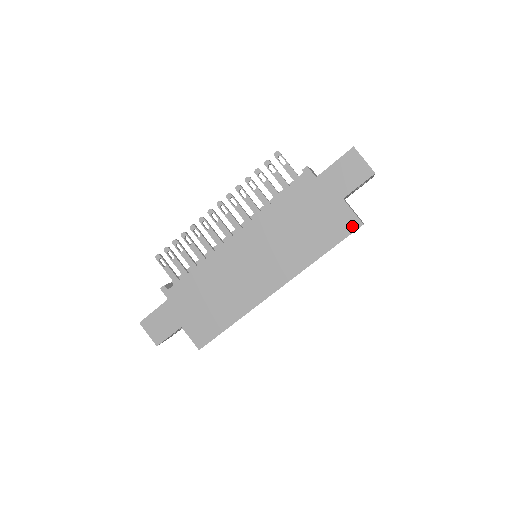
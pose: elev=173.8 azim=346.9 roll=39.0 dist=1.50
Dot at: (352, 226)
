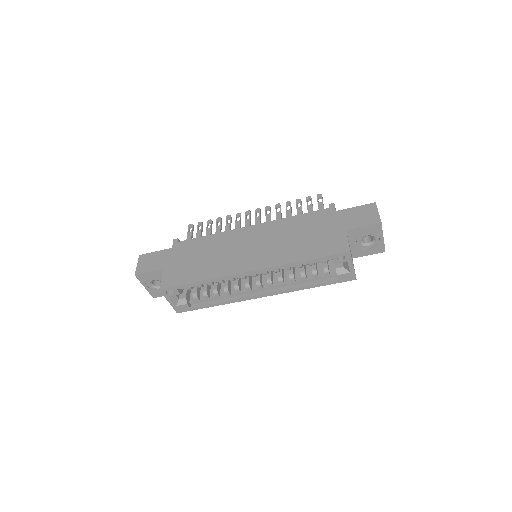
Dot at: (340, 249)
